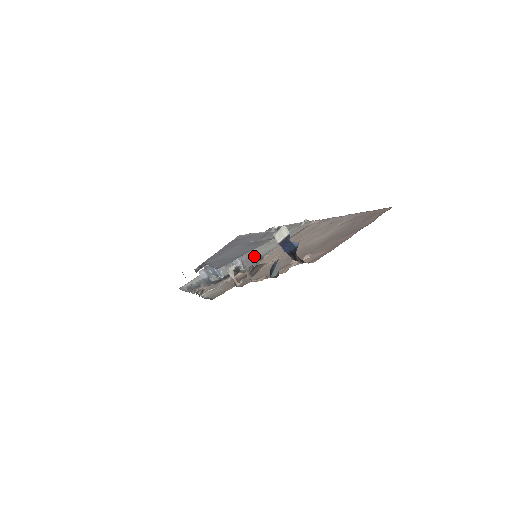
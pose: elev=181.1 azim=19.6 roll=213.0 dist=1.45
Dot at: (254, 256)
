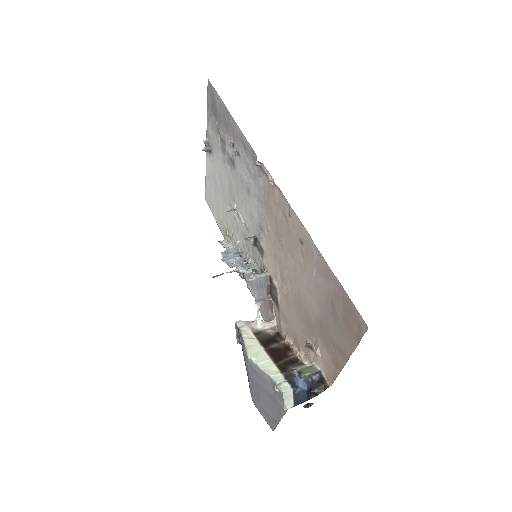
Dot at: (259, 280)
